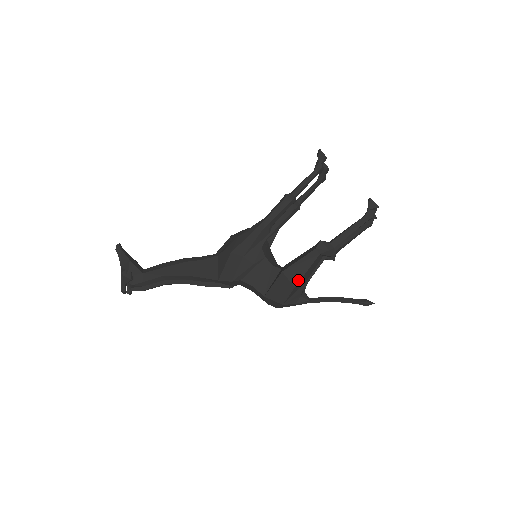
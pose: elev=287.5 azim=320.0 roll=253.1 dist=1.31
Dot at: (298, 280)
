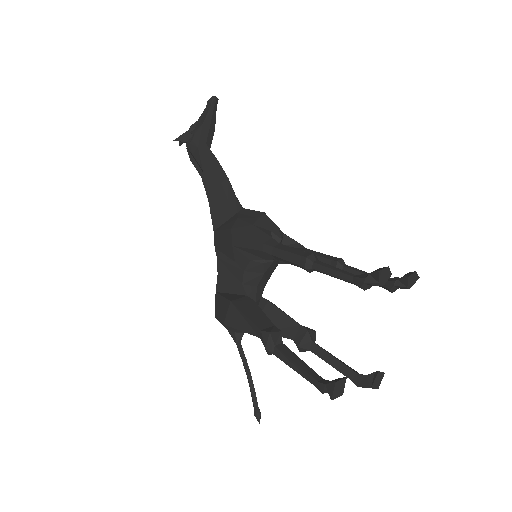
Dot at: (230, 324)
